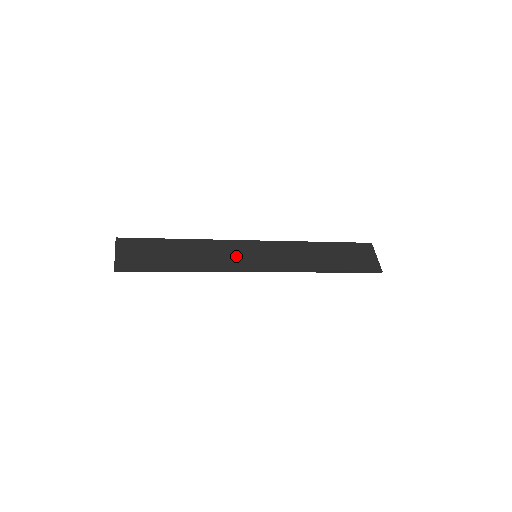
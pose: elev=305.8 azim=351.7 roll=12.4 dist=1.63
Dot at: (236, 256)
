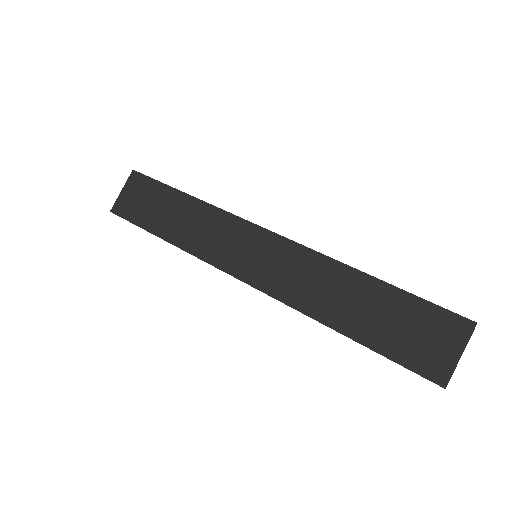
Dot at: (230, 245)
